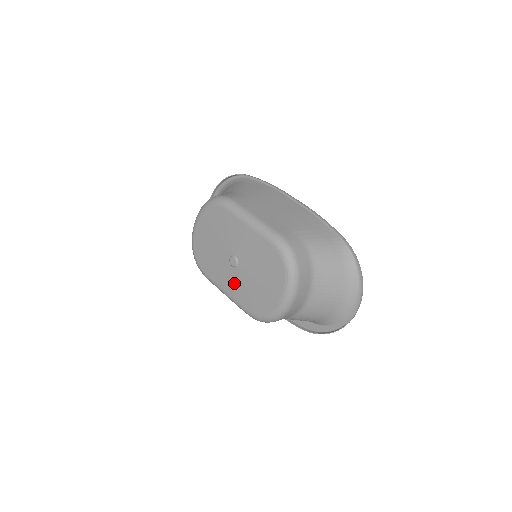
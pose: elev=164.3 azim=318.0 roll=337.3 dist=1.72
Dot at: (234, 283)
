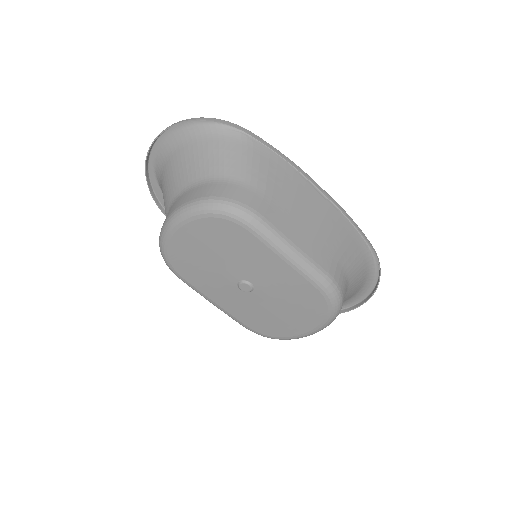
Dot at: (236, 303)
